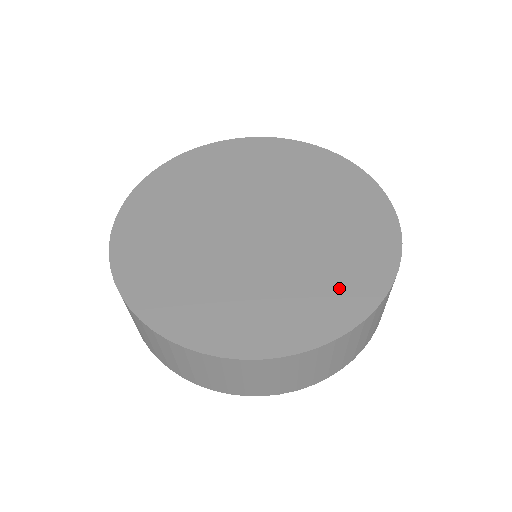
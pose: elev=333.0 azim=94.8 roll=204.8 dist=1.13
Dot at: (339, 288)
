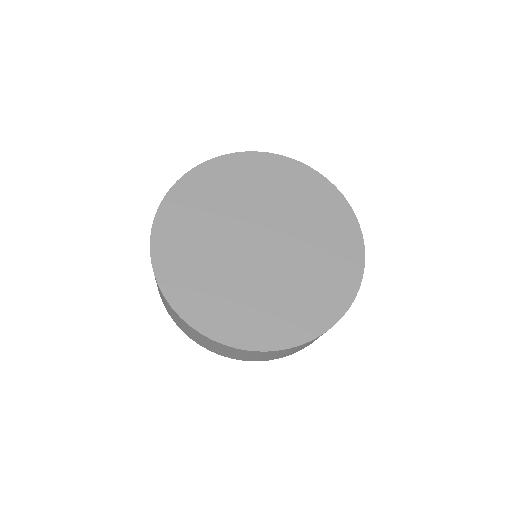
Dot at: (288, 318)
